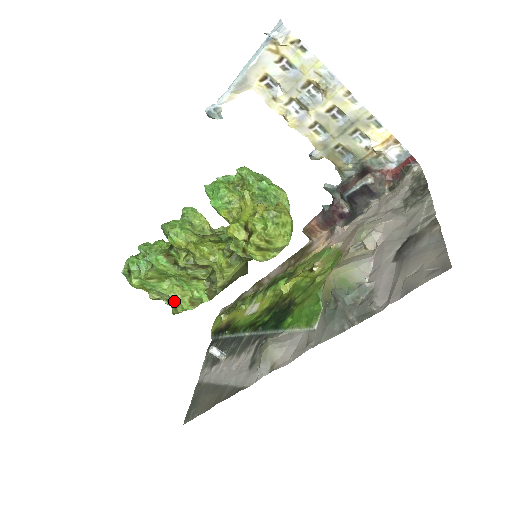
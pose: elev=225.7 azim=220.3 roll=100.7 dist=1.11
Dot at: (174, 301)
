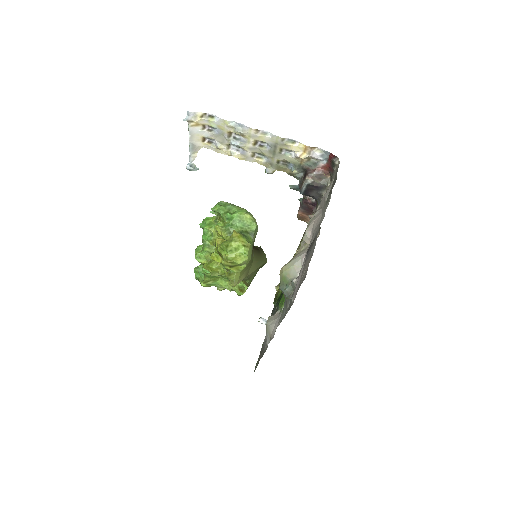
Dot at: (232, 290)
